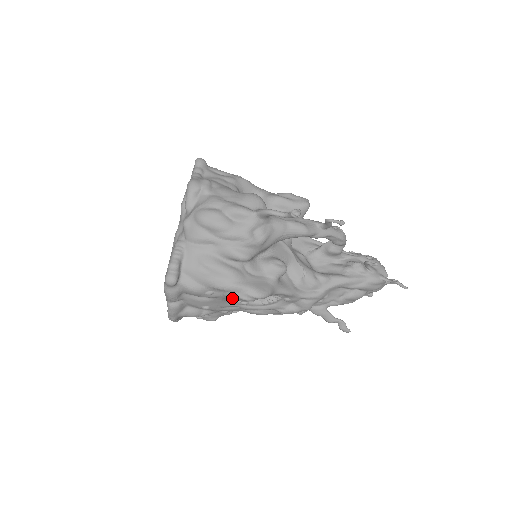
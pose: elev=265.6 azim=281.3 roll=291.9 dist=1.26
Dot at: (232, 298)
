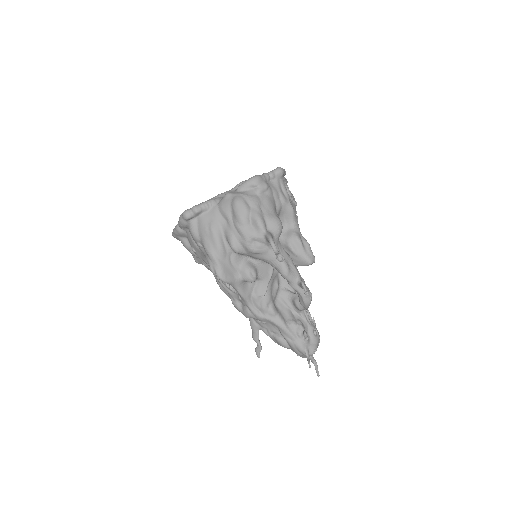
Dot at: occluded
